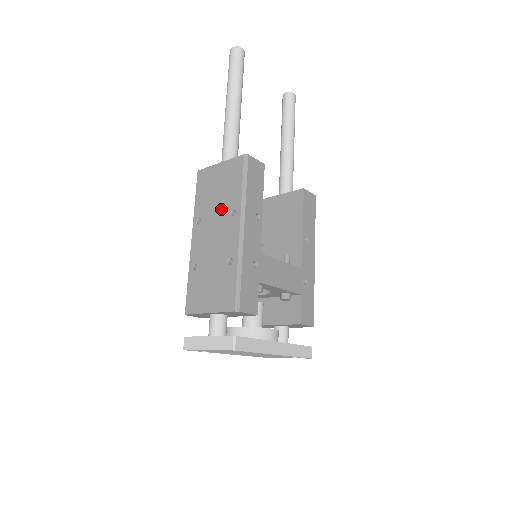
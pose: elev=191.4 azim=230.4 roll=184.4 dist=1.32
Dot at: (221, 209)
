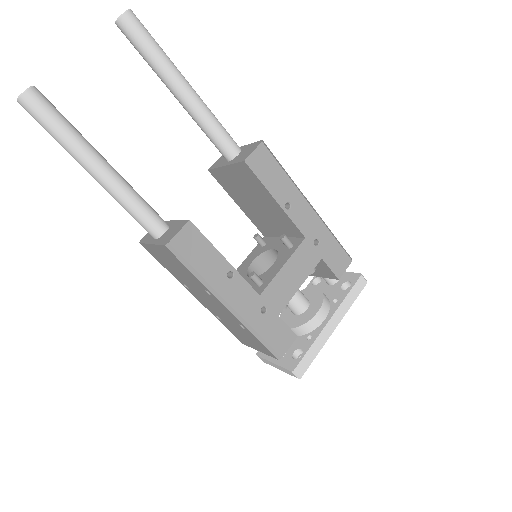
Dot at: (194, 285)
